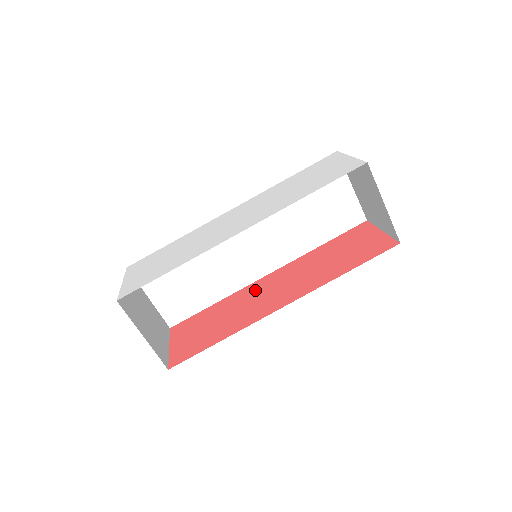
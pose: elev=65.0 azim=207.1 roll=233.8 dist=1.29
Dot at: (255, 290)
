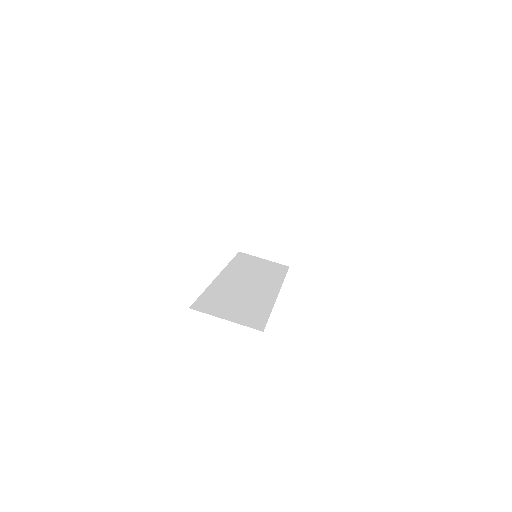
Dot at: occluded
